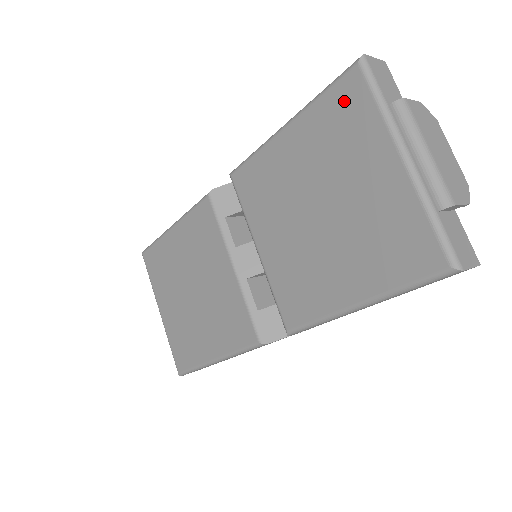
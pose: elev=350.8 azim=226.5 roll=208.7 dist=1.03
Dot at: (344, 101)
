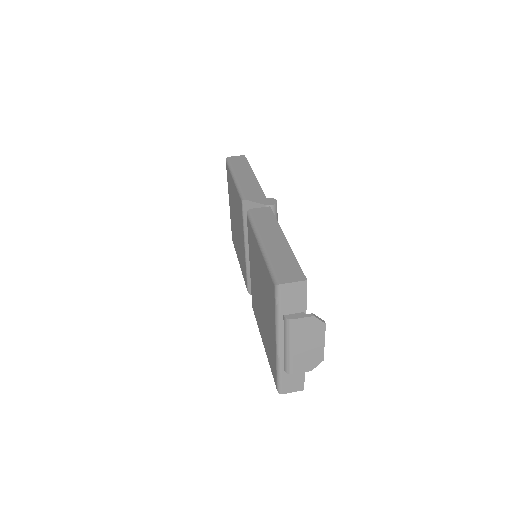
Dot at: (270, 287)
